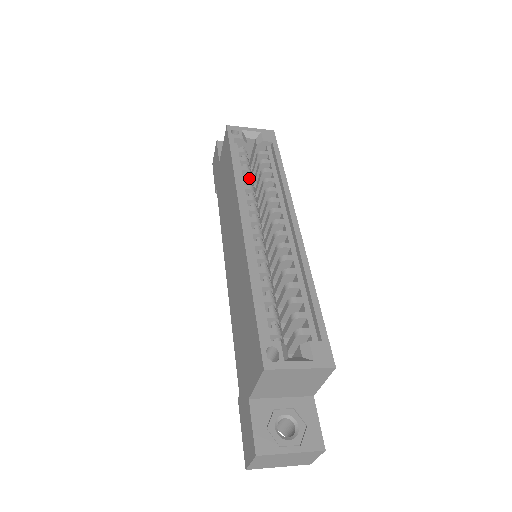
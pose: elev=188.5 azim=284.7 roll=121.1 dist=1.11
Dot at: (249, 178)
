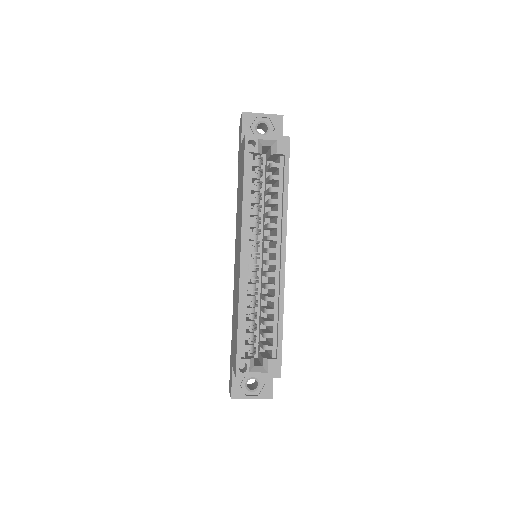
Dot at: (256, 201)
